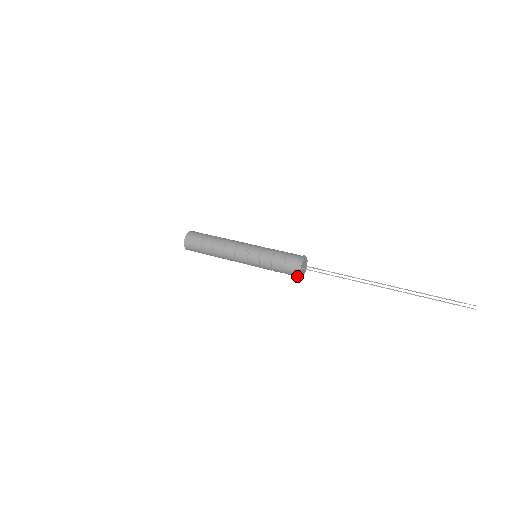
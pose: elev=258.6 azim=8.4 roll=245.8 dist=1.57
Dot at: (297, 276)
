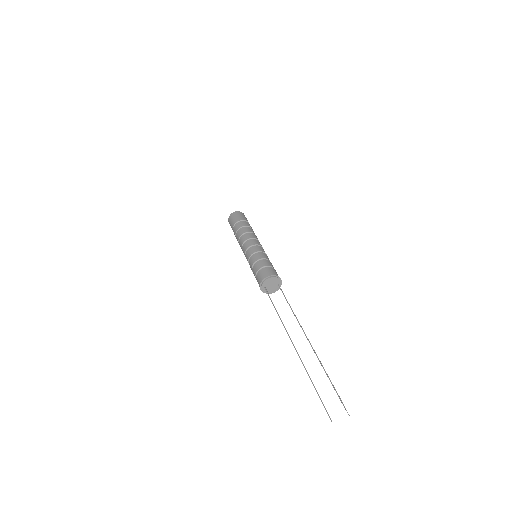
Dot at: (264, 292)
